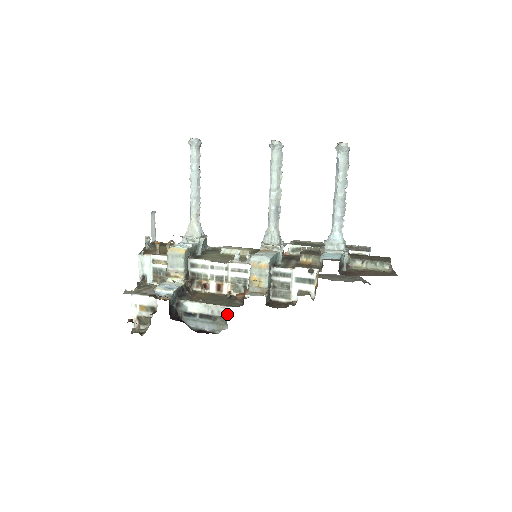
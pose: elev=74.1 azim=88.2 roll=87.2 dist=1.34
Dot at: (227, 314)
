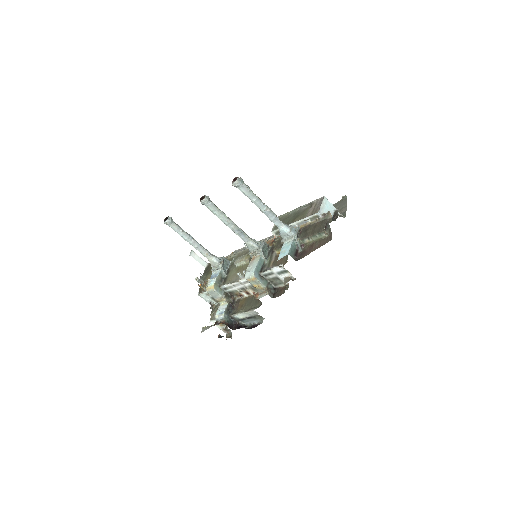
Dot at: (257, 313)
